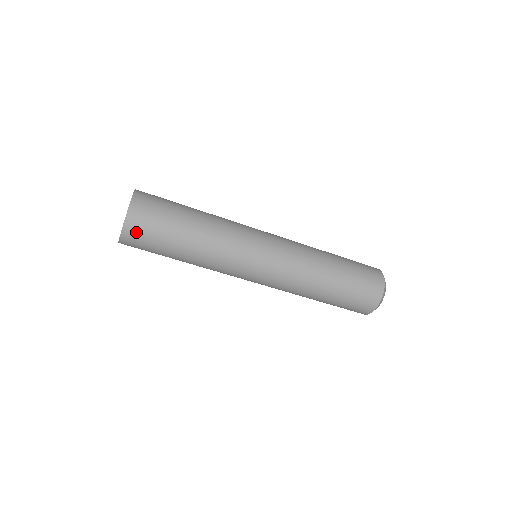
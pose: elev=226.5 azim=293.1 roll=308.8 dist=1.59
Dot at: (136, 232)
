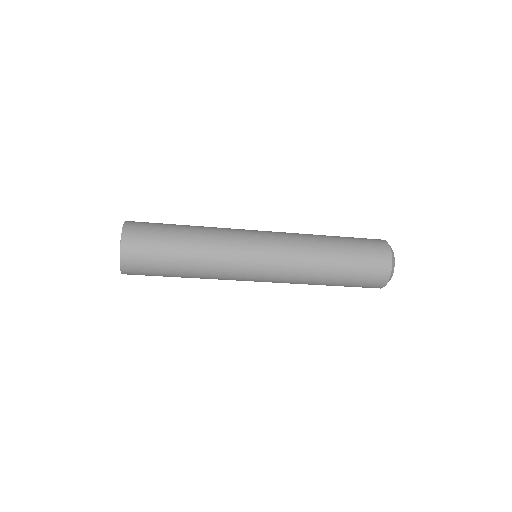
Dot at: occluded
